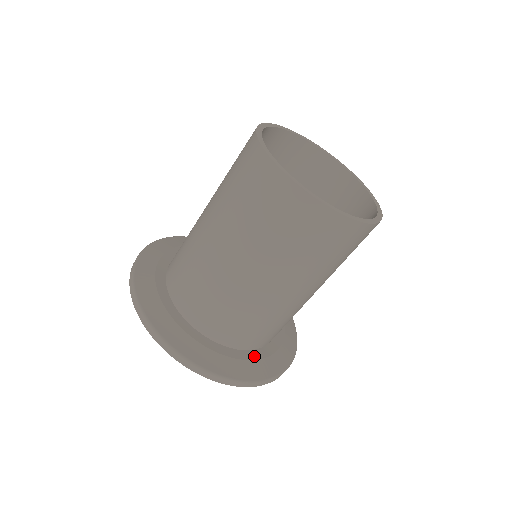
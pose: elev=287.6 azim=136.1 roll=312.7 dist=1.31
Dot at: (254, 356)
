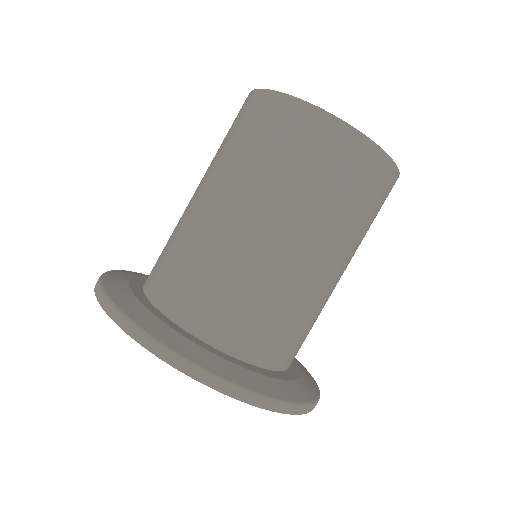
Dot at: (281, 376)
